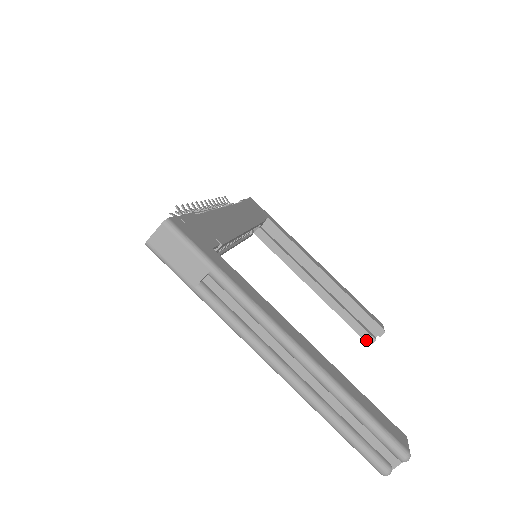
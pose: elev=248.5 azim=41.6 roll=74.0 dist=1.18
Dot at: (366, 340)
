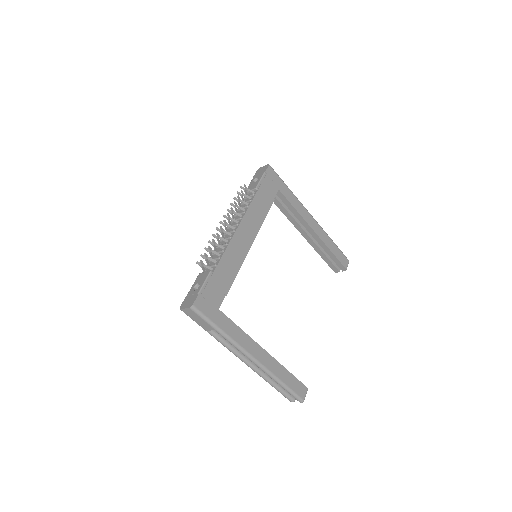
Dot at: (333, 270)
